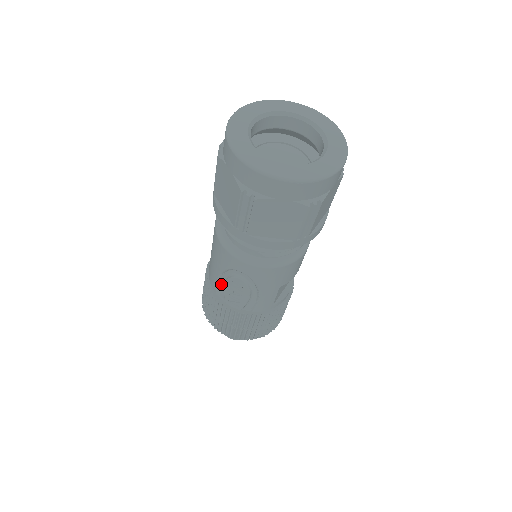
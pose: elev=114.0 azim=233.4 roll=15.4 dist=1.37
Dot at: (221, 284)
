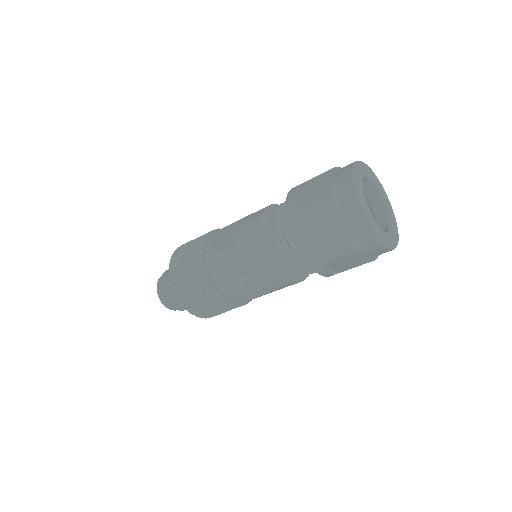
Dot at: (231, 278)
